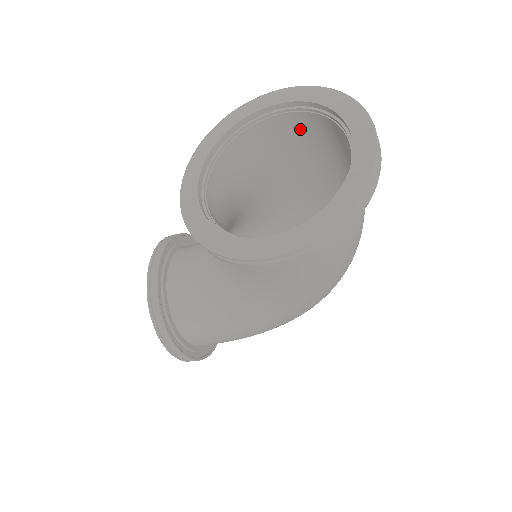
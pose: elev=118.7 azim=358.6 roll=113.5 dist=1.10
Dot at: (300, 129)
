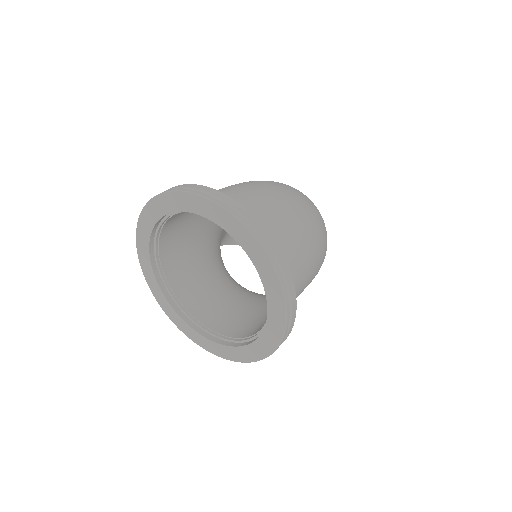
Dot at: occluded
